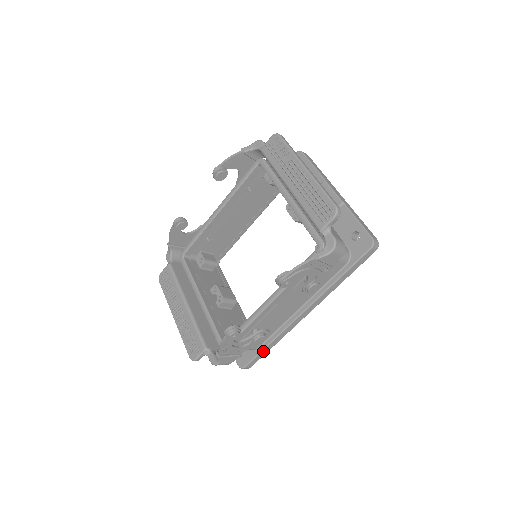
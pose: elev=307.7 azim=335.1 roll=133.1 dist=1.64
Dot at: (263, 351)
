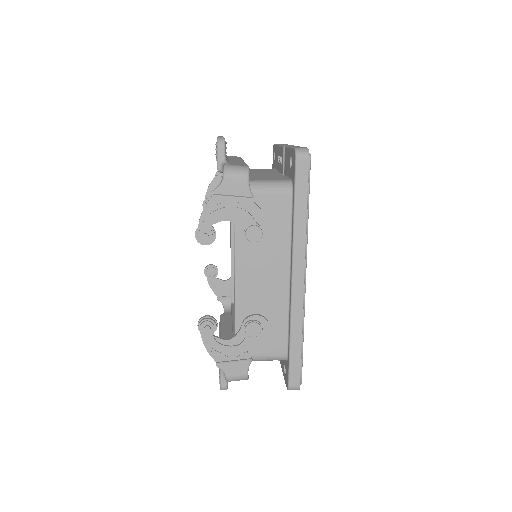
Dot at: (292, 354)
